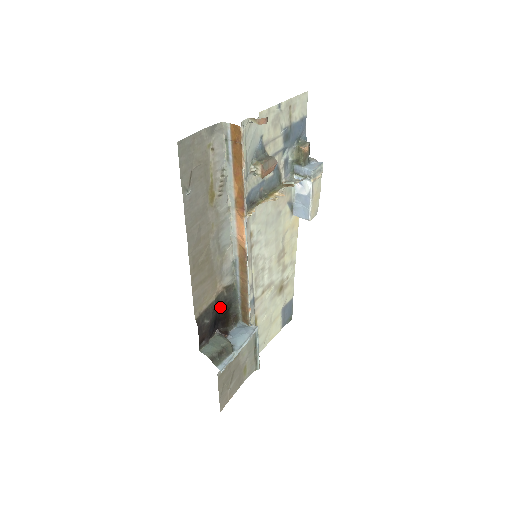
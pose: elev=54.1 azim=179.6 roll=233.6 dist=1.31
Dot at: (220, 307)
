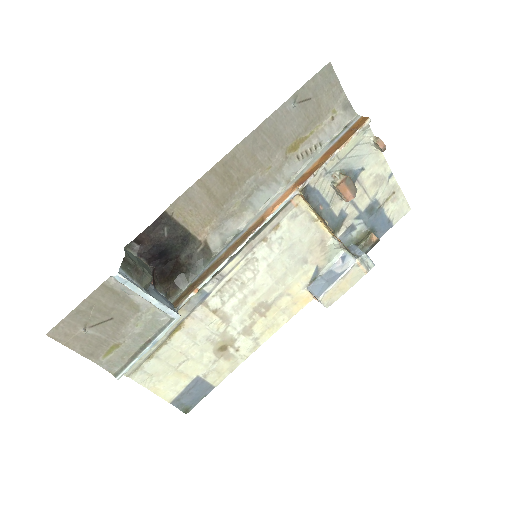
Dot at: (181, 254)
